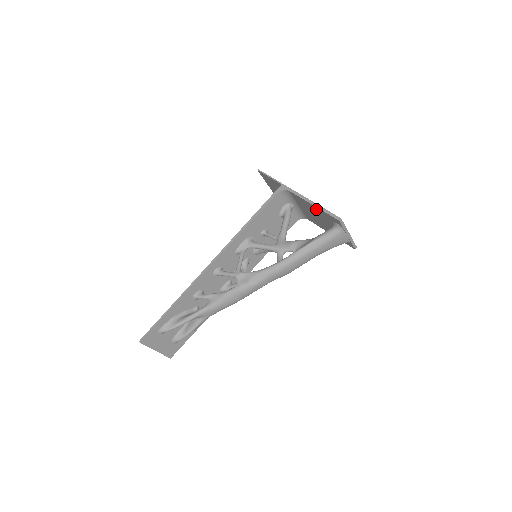
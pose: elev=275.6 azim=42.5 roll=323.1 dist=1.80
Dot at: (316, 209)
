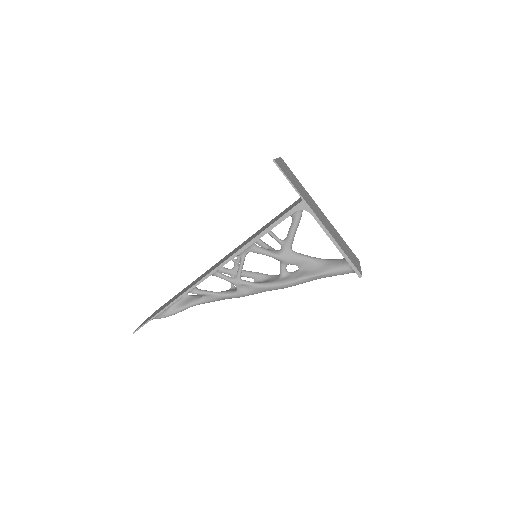
Dot at: occluded
